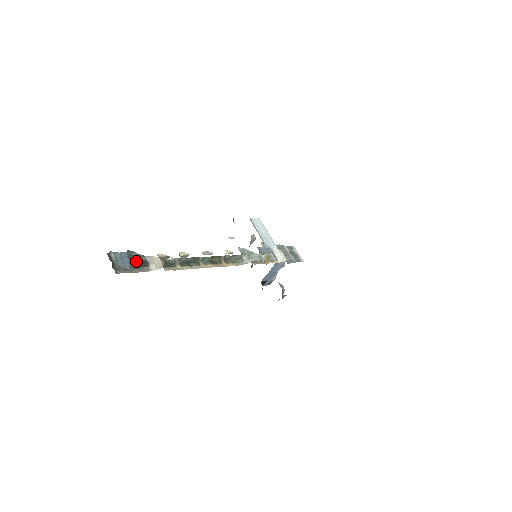
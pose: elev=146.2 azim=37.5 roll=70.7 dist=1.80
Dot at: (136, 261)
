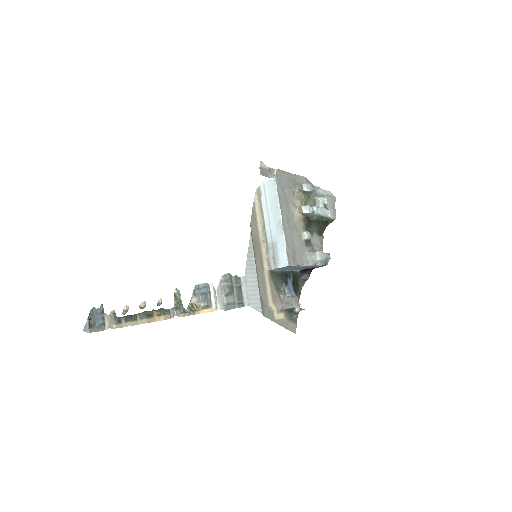
Dot at: occluded
